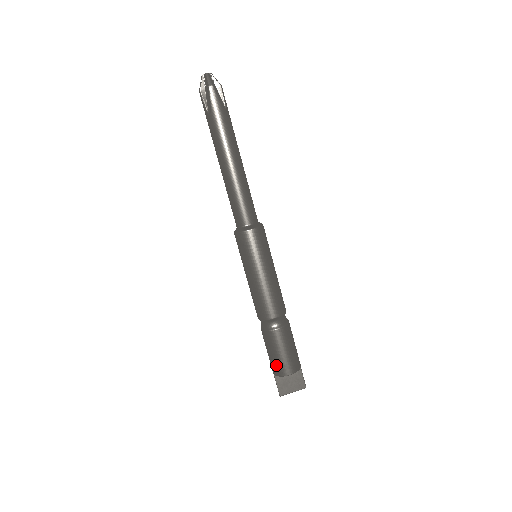
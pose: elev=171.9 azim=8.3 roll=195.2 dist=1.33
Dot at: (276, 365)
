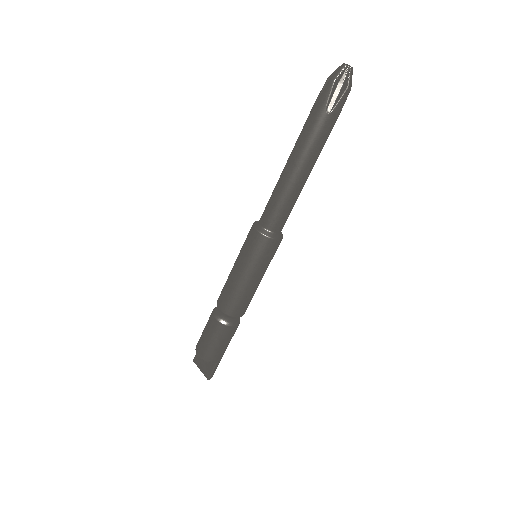
Dot at: (200, 338)
